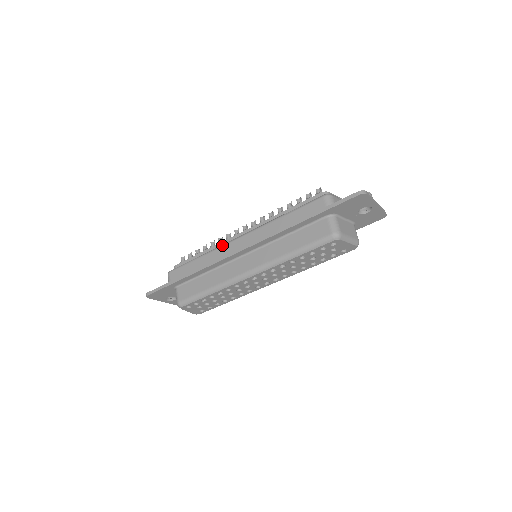
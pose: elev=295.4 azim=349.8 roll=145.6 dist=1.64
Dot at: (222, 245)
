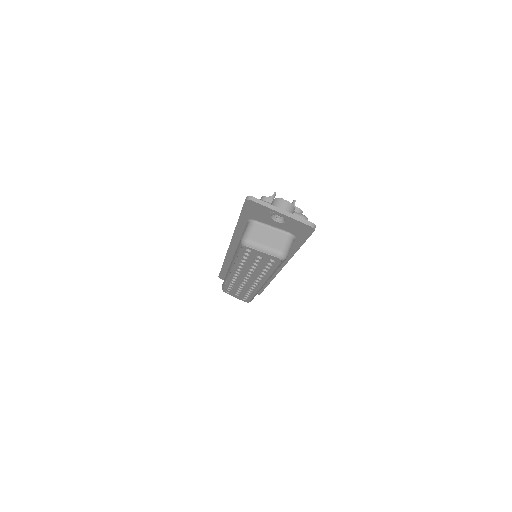
Dot at: occluded
